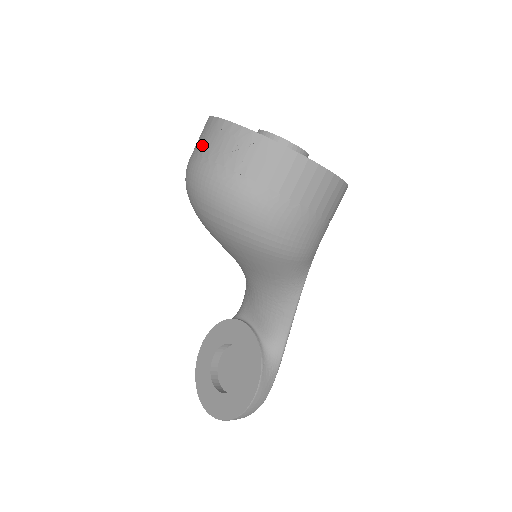
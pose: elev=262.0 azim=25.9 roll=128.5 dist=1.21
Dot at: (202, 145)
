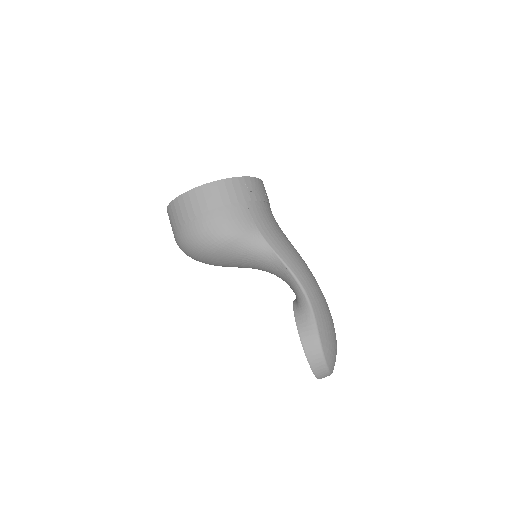
Dot at: occluded
